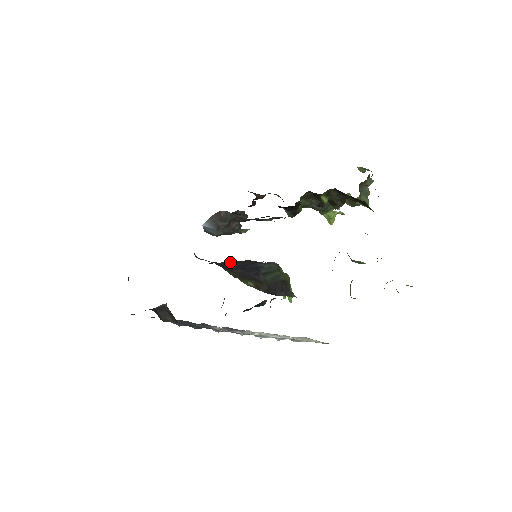
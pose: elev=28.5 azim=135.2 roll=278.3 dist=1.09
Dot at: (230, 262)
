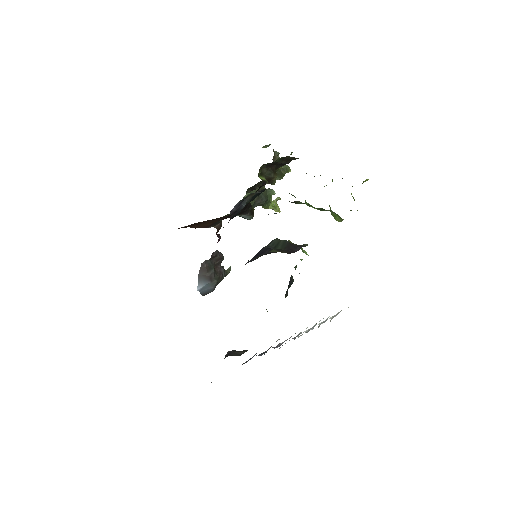
Dot at: occluded
